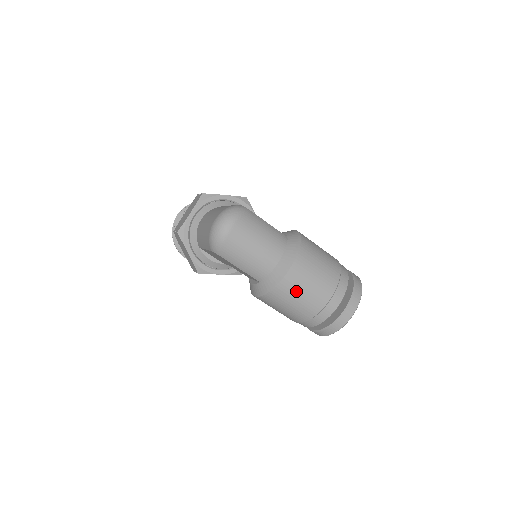
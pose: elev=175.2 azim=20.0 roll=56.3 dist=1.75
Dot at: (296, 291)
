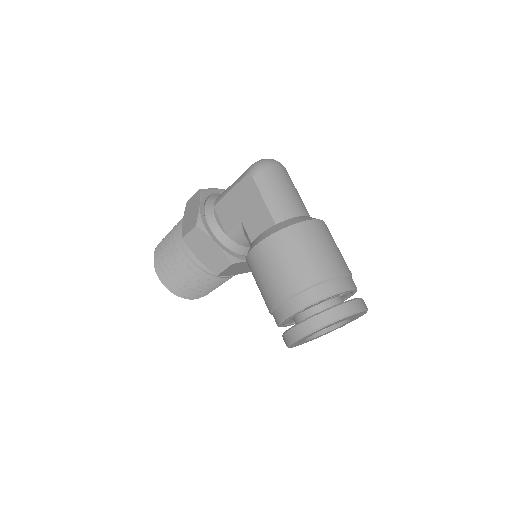
Dot at: (313, 241)
